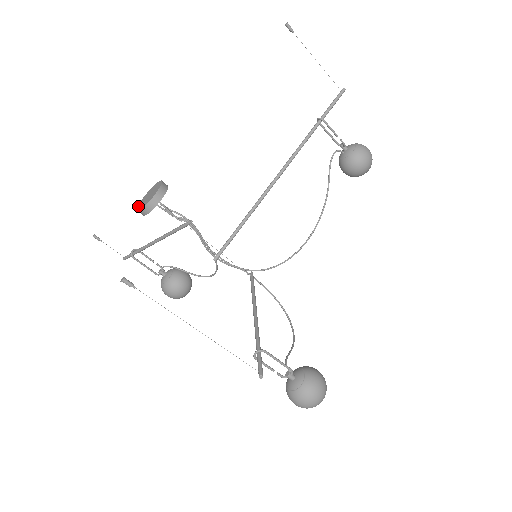
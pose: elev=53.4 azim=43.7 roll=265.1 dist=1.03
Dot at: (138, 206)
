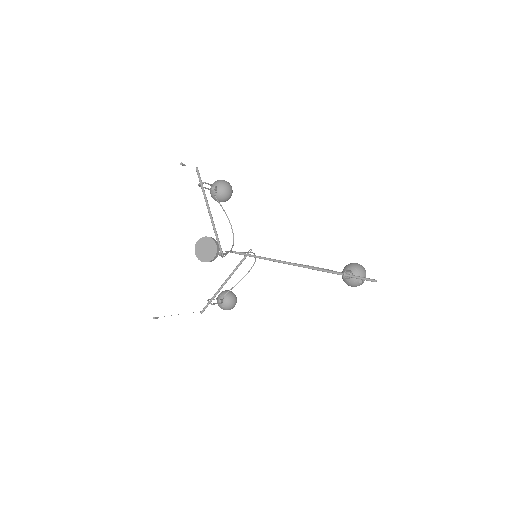
Dot at: (198, 242)
